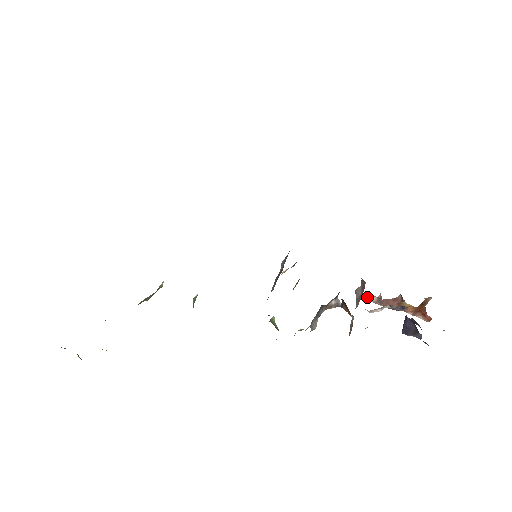
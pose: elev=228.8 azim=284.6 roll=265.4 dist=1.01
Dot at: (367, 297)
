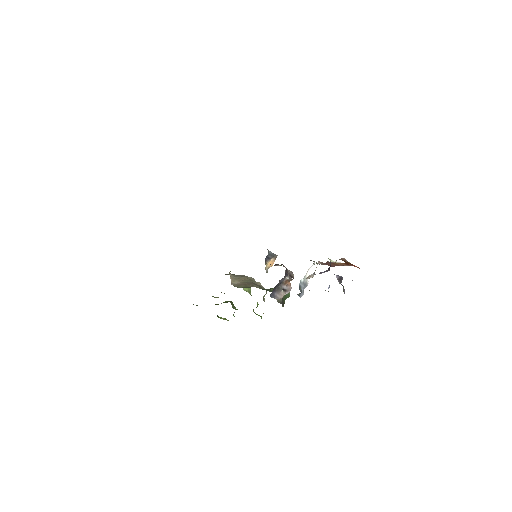
Dot at: (317, 263)
